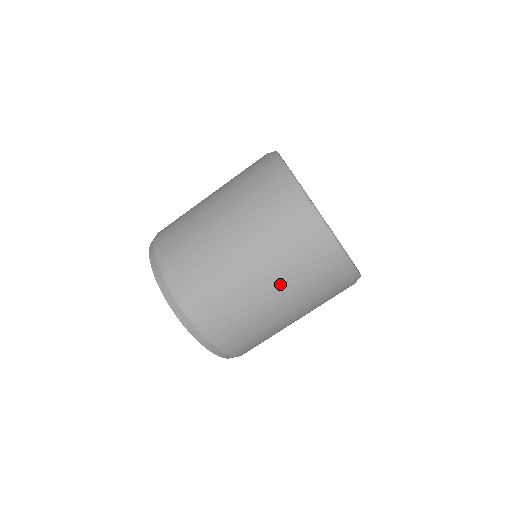
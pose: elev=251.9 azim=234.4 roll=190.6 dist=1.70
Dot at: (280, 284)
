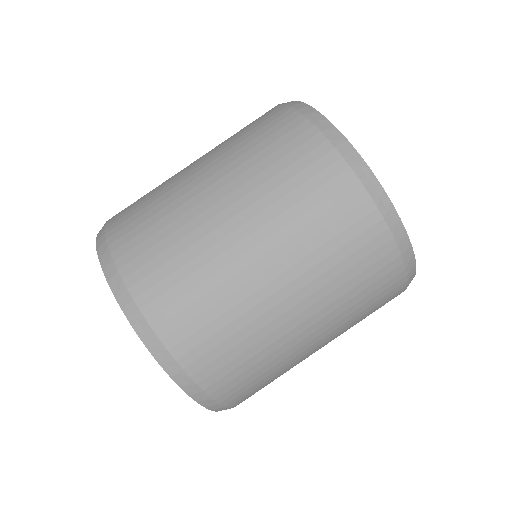
Dot at: (292, 252)
